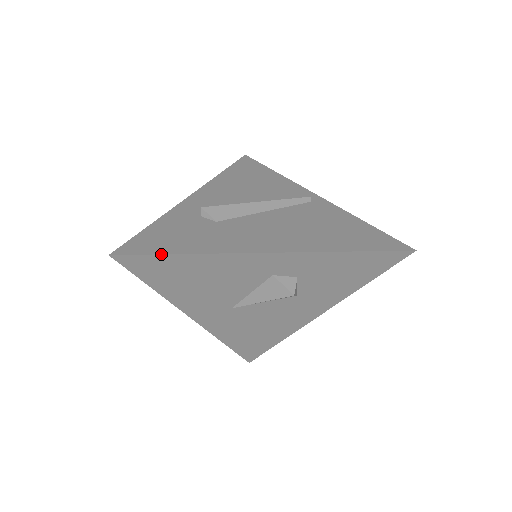
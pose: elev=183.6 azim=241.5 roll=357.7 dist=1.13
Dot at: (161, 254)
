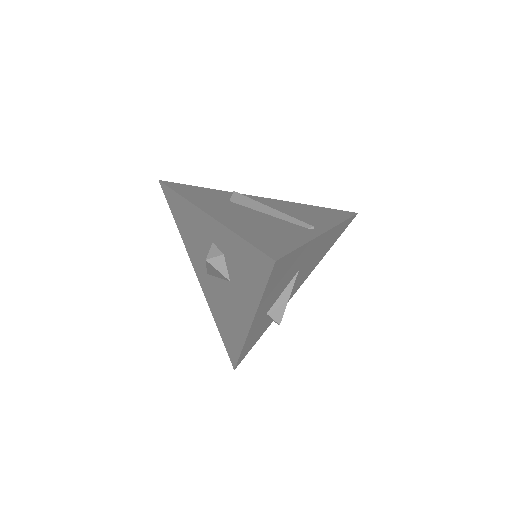
Dot at: (171, 189)
